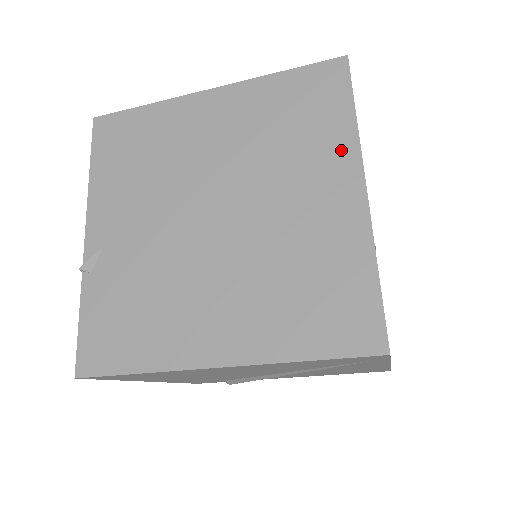
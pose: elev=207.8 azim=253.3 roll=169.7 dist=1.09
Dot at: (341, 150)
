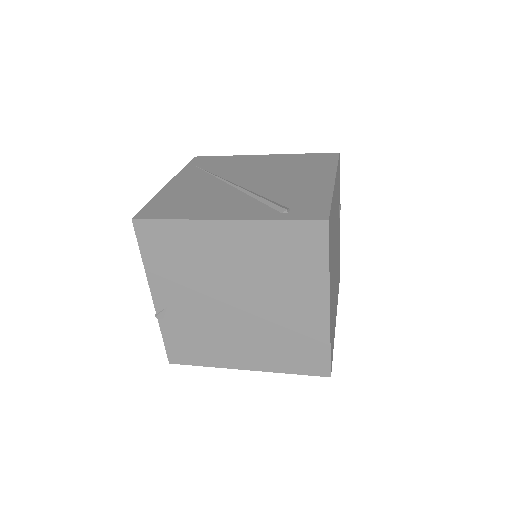
Dot at: (317, 284)
